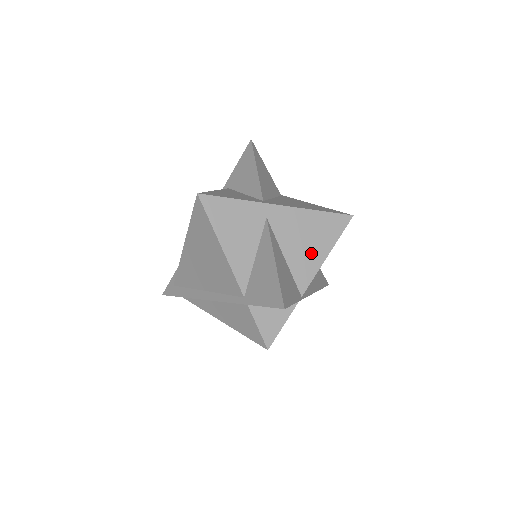
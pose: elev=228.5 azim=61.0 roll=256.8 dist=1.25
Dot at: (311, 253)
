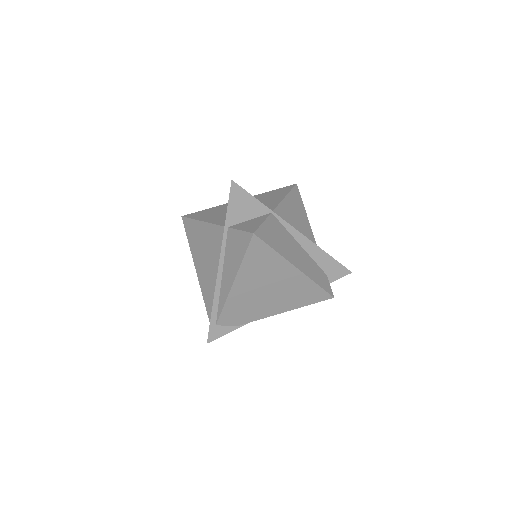
Dot at: (271, 201)
